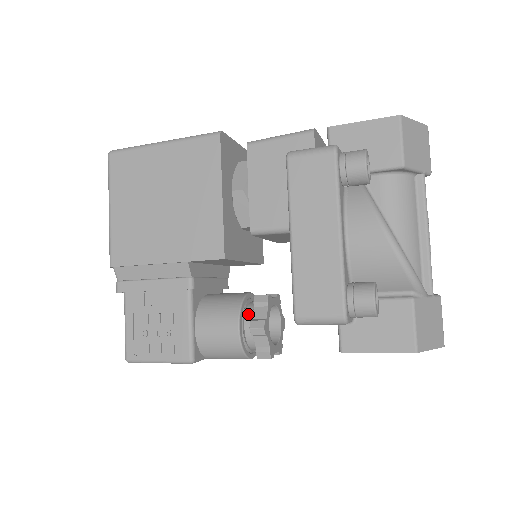
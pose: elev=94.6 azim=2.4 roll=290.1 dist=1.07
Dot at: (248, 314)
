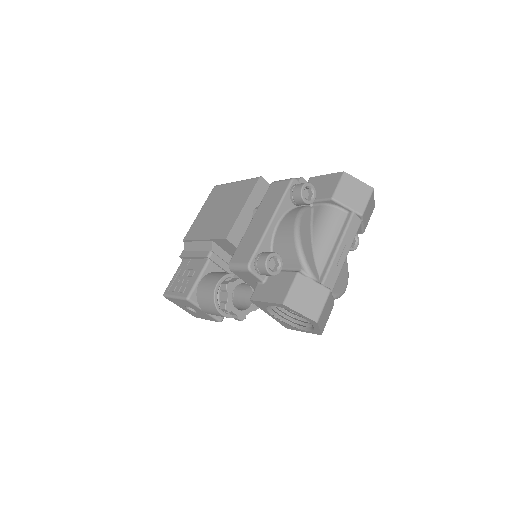
Dot at: occluded
